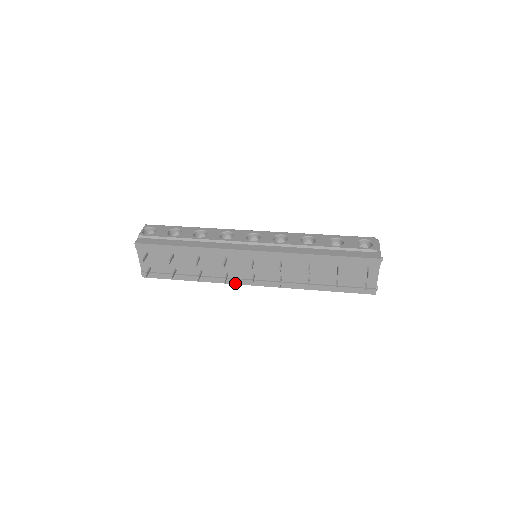
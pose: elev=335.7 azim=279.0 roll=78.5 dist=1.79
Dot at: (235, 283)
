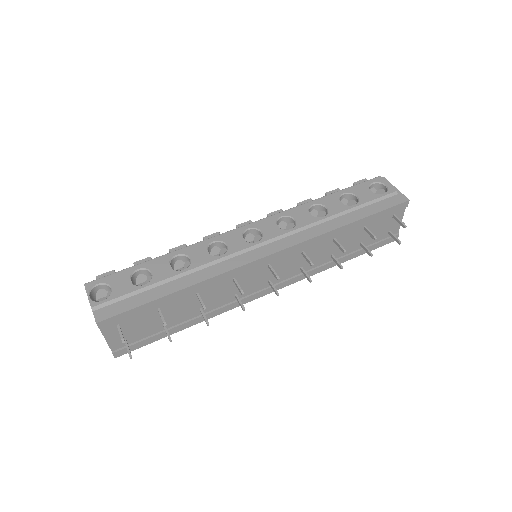
Dot at: (246, 302)
